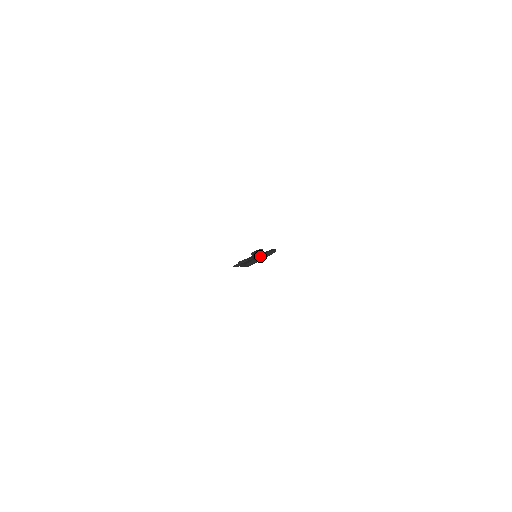
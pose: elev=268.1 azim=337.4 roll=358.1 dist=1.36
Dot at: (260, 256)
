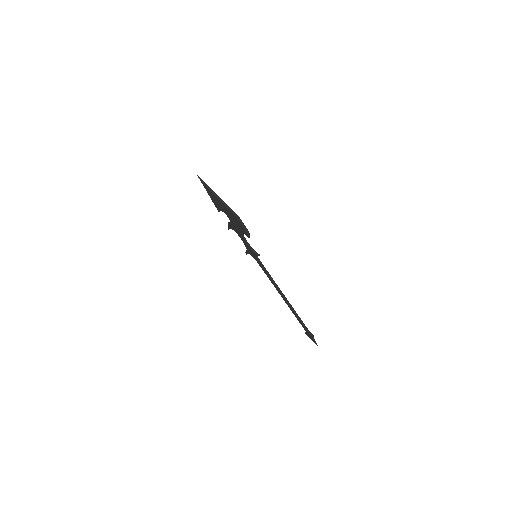
Dot at: occluded
